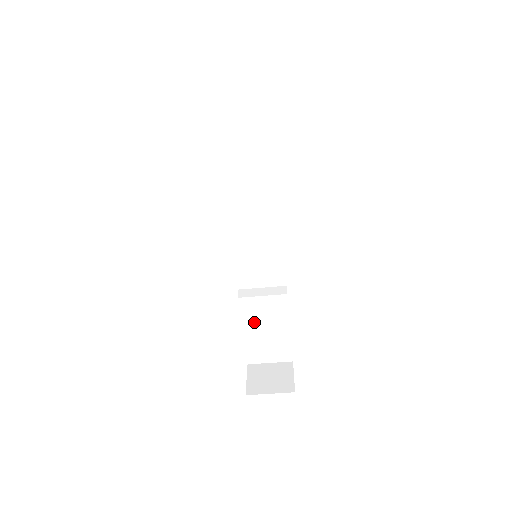
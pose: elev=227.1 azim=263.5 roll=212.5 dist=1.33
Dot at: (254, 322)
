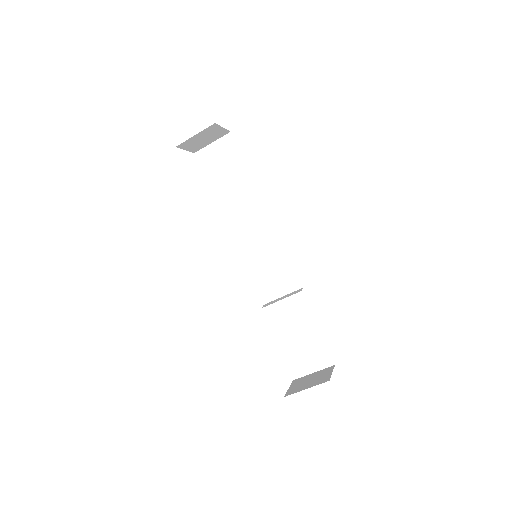
Dot at: (283, 330)
